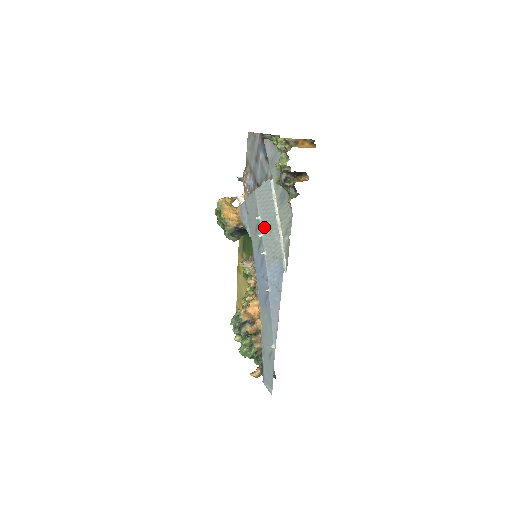
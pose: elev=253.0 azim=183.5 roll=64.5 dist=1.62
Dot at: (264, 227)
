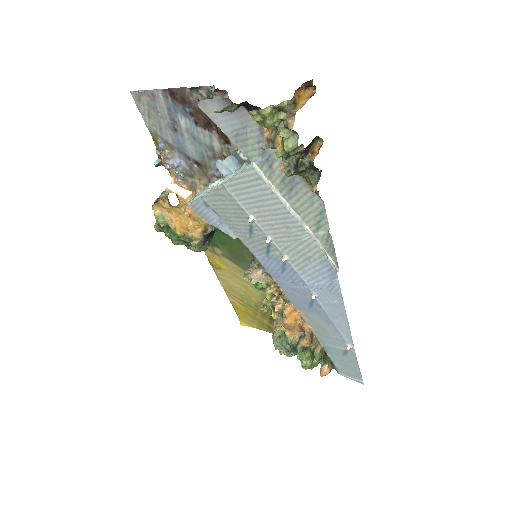
Dot at: (269, 228)
